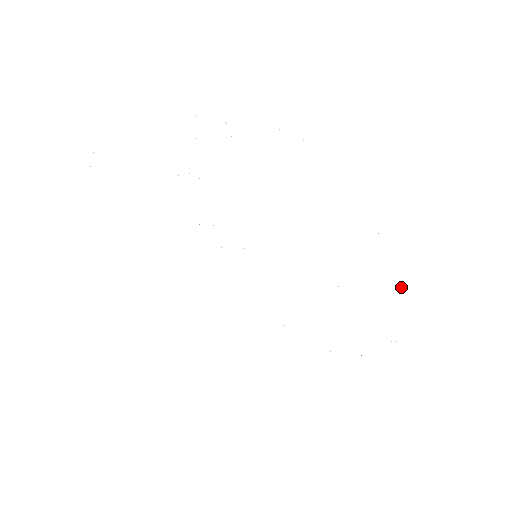
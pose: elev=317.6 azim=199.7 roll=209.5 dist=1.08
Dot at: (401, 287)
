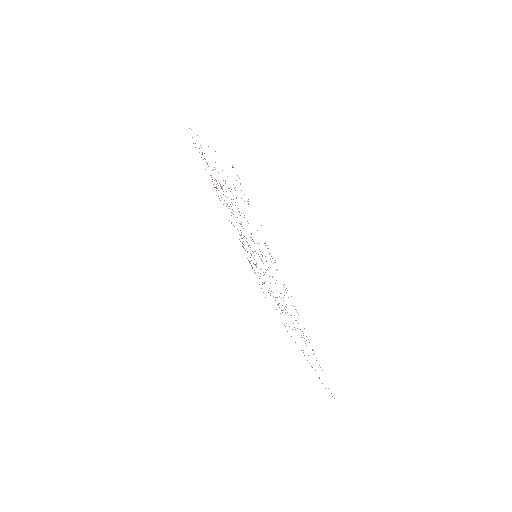
Dot at: occluded
